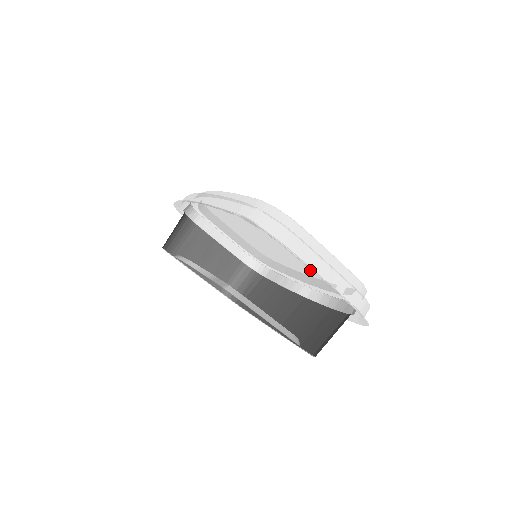
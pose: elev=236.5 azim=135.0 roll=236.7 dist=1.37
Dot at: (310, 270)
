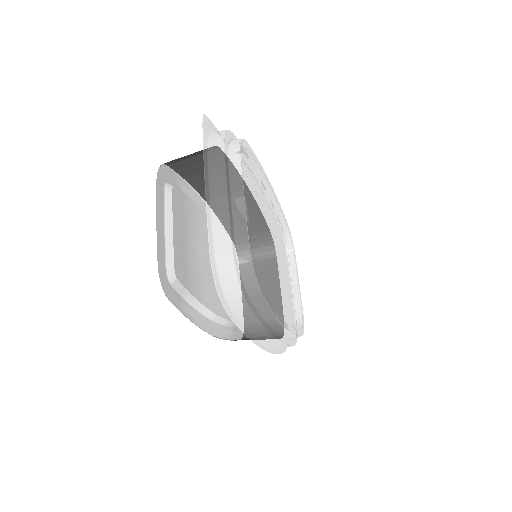
Dot at: (253, 254)
